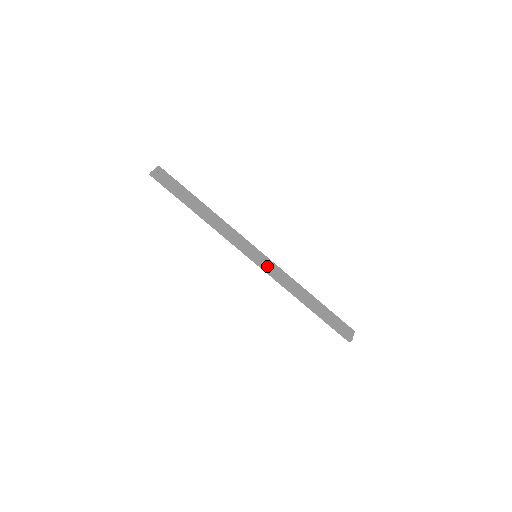
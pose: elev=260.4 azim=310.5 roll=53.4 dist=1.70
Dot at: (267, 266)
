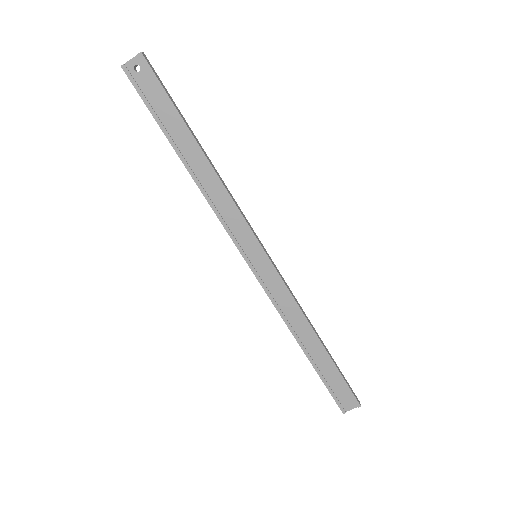
Dot at: (264, 278)
